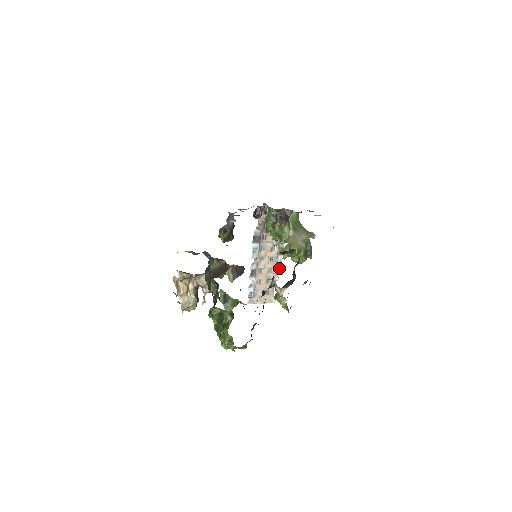
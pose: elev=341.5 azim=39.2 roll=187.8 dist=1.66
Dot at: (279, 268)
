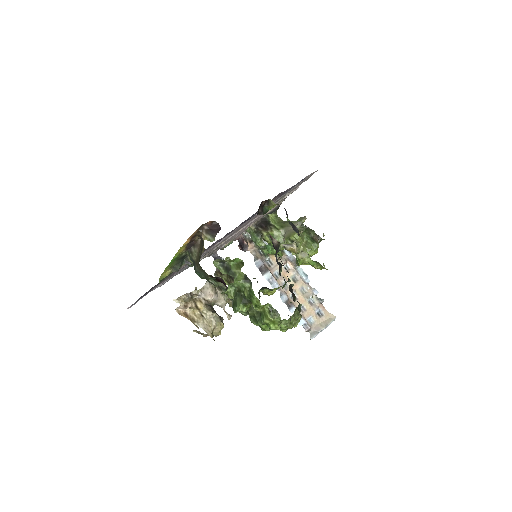
Dot at: (308, 281)
